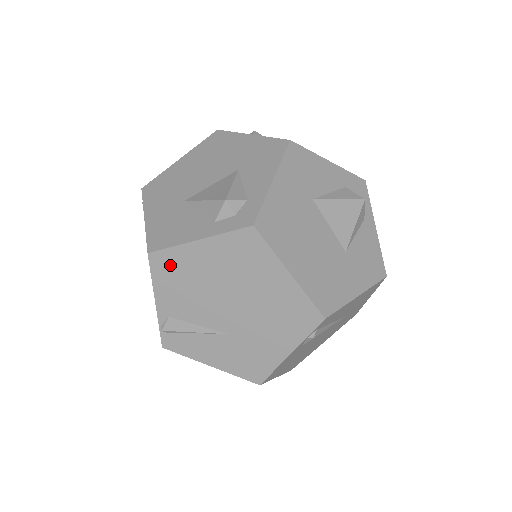
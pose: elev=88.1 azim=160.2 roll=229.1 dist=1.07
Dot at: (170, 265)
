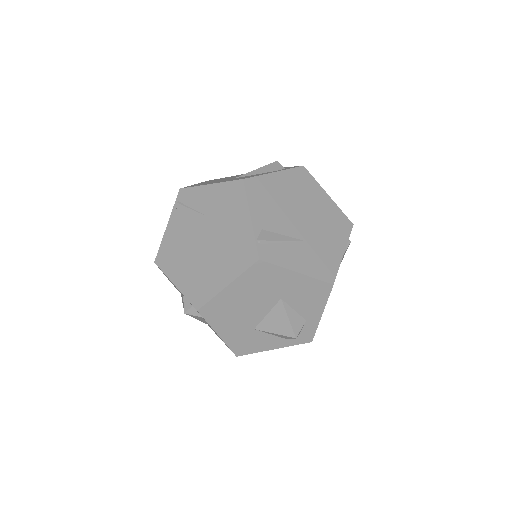
Dot at: (259, 188)
